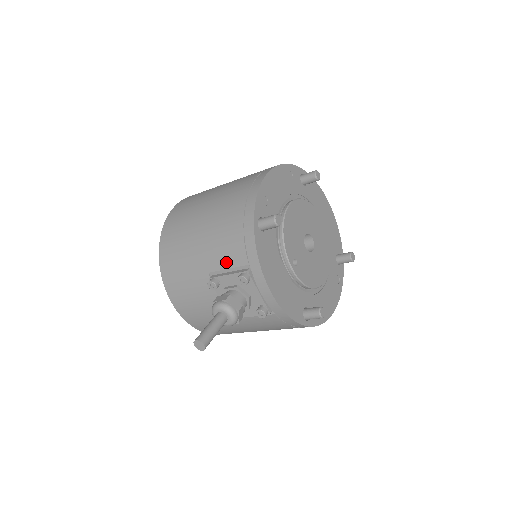
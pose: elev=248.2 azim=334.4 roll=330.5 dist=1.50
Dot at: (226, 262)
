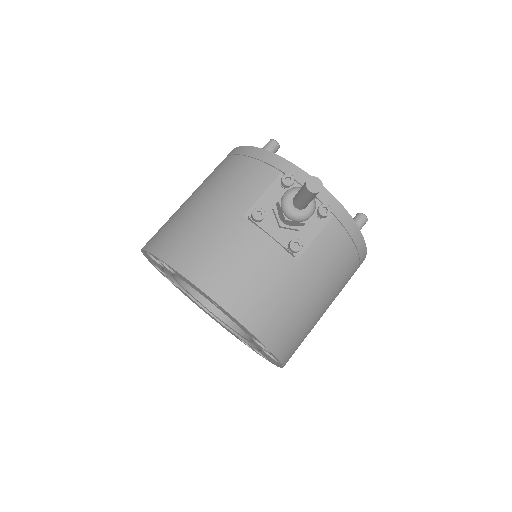
Dot at: (256, 190)
